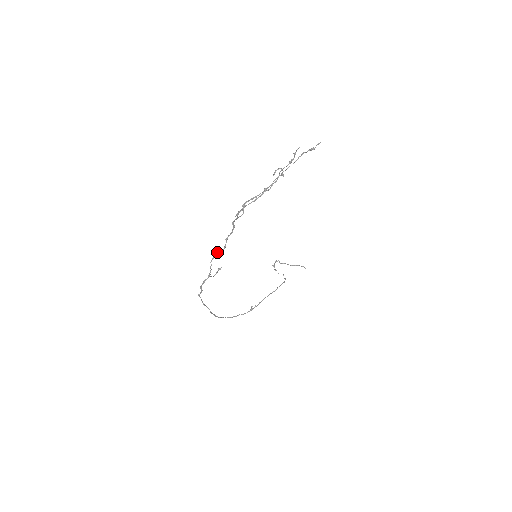
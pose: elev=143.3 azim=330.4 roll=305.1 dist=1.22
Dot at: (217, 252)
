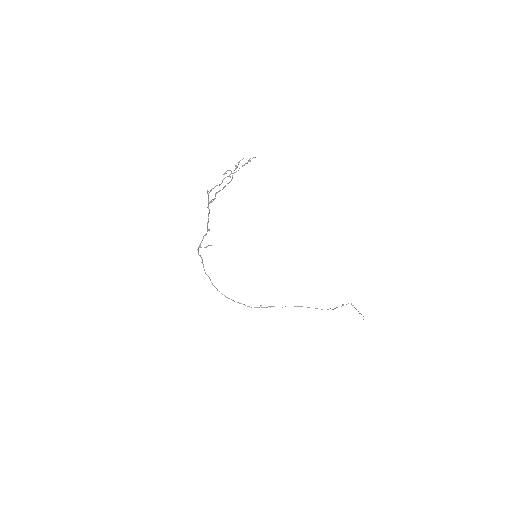
Dot at: (207, 230)
